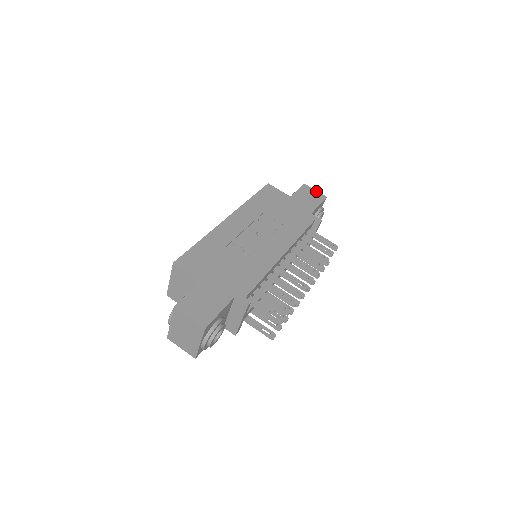
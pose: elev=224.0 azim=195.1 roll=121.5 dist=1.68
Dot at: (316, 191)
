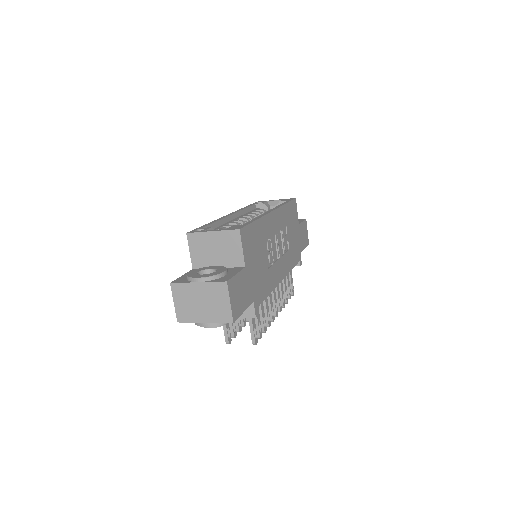
Dot at: occluded
